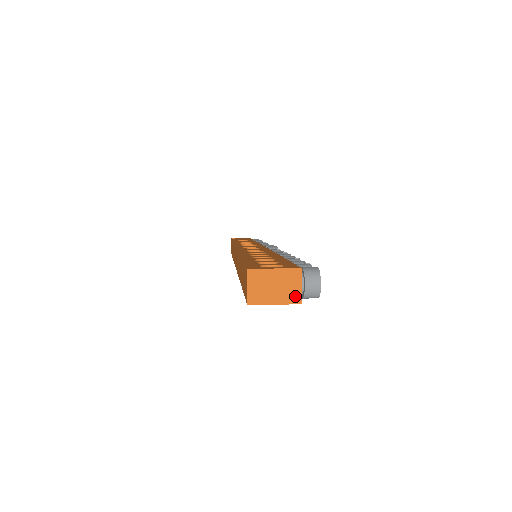
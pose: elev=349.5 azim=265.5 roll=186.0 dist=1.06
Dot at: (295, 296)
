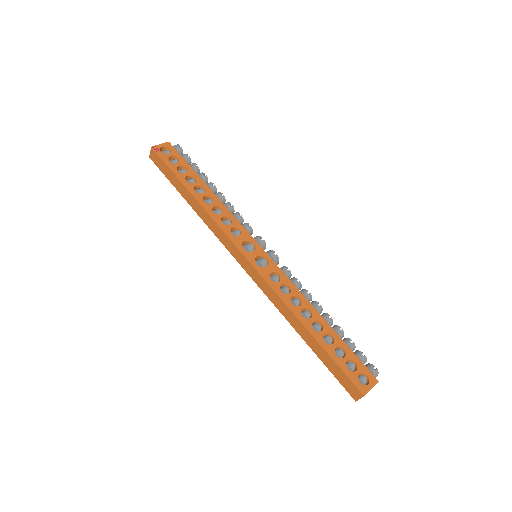
Dot at: occluded
